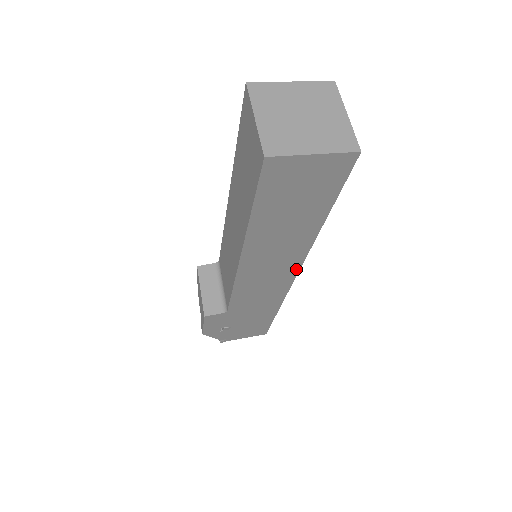
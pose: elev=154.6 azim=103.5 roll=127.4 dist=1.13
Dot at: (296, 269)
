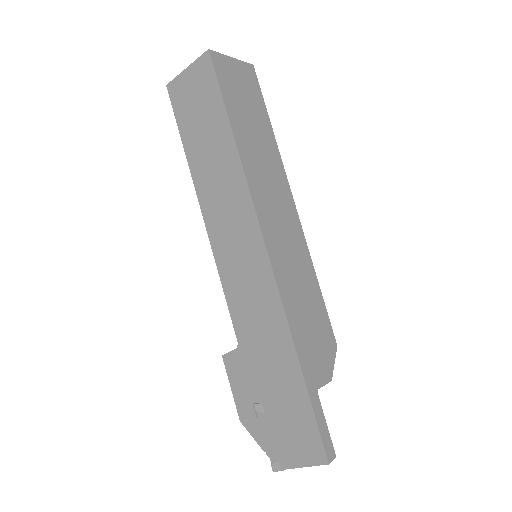
Dot at: (257, 230)
